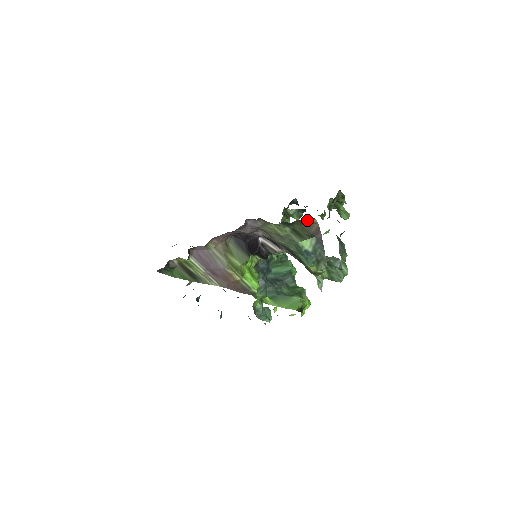
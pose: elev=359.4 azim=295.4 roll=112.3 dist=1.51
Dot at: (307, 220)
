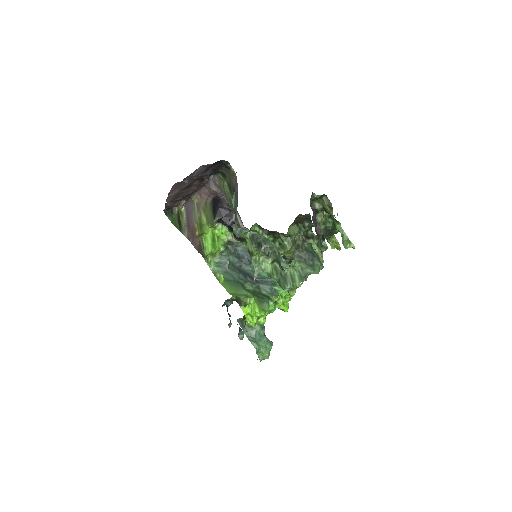
Dot at: (227, 166)
